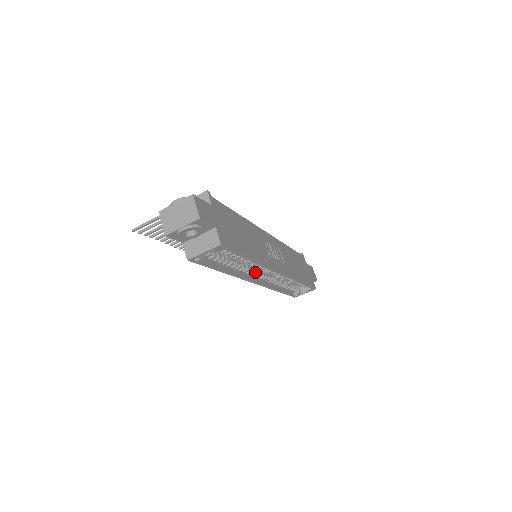
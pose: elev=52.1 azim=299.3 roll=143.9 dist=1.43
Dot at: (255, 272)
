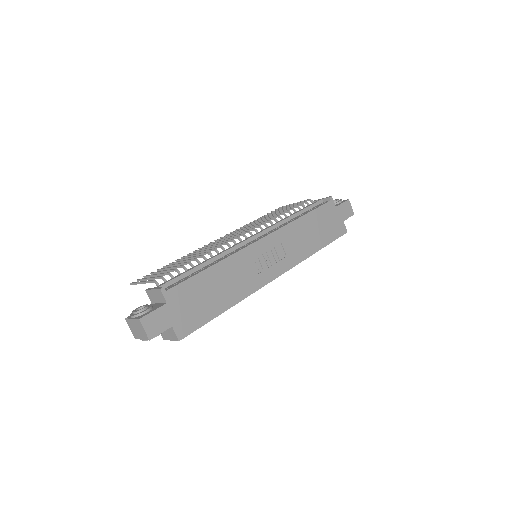
Dot at: occluded
